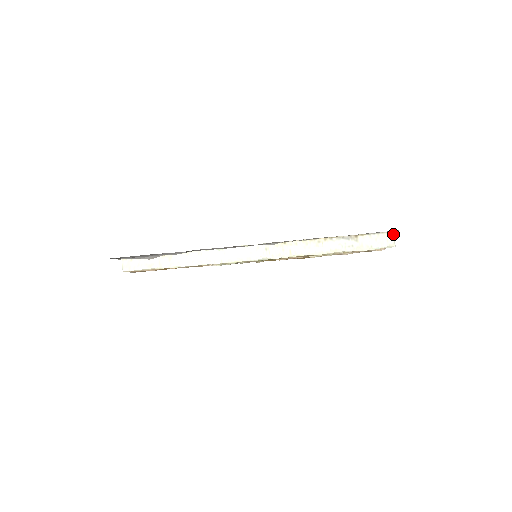
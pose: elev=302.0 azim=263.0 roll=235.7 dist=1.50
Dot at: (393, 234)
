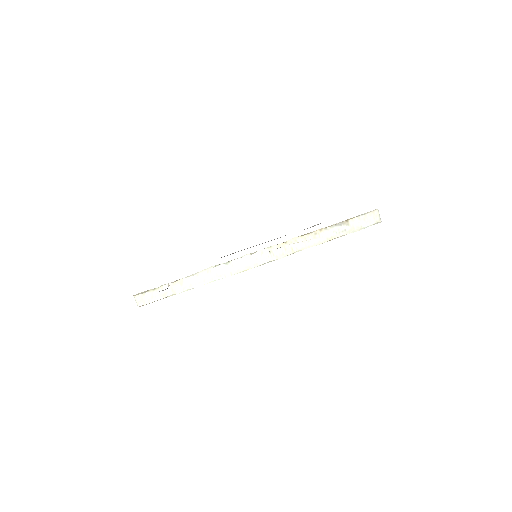
Dot at: (378, 211)
